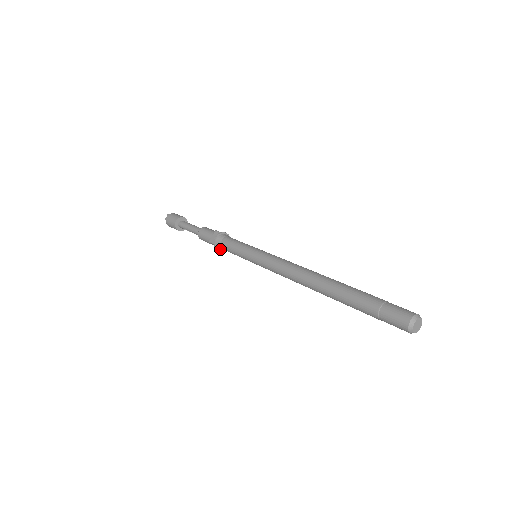
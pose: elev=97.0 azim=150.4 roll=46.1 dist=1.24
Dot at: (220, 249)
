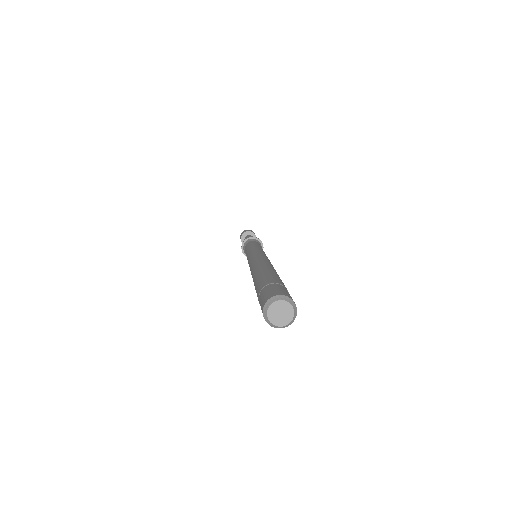
Dot at: (244, 251)
